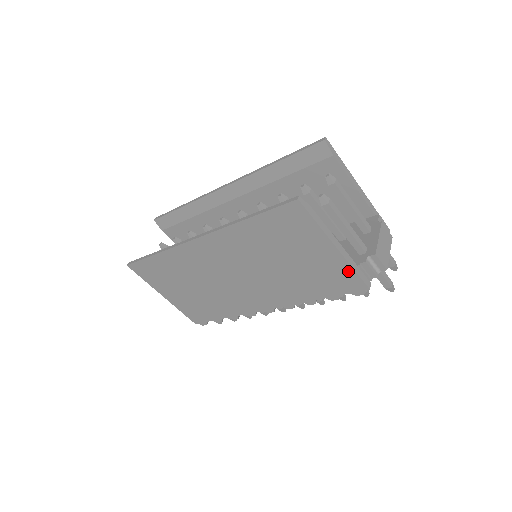
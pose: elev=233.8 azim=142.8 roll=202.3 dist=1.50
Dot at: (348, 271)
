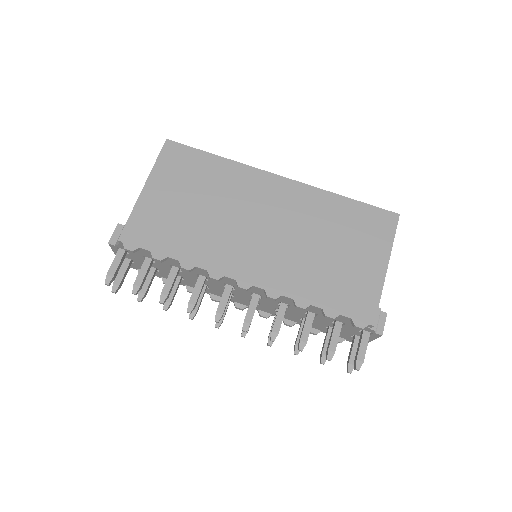
Dot at: (374, 295)
